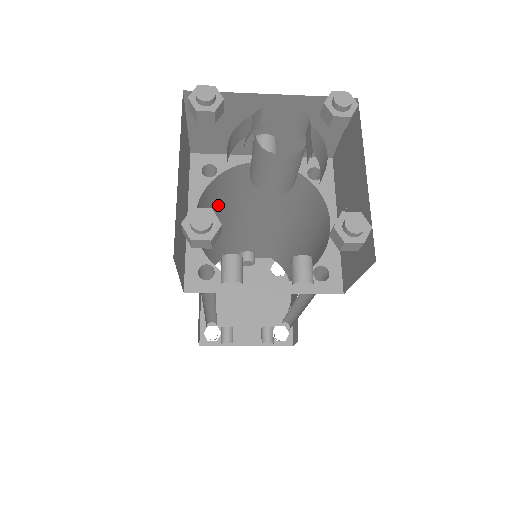
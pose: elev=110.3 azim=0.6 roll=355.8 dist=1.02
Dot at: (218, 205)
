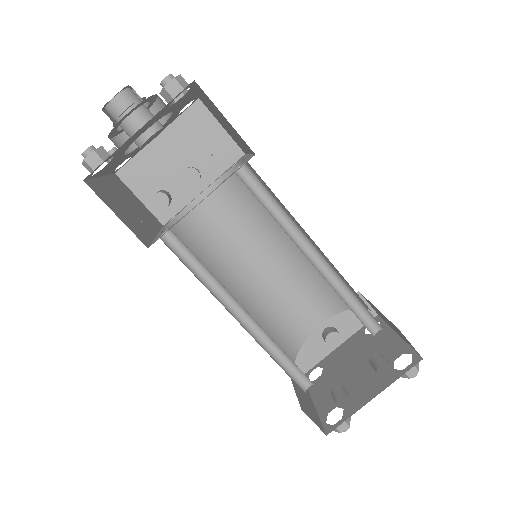
Dot at: (211, 252)
